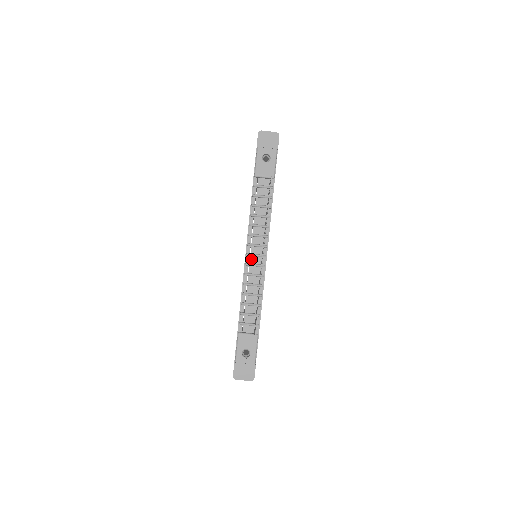
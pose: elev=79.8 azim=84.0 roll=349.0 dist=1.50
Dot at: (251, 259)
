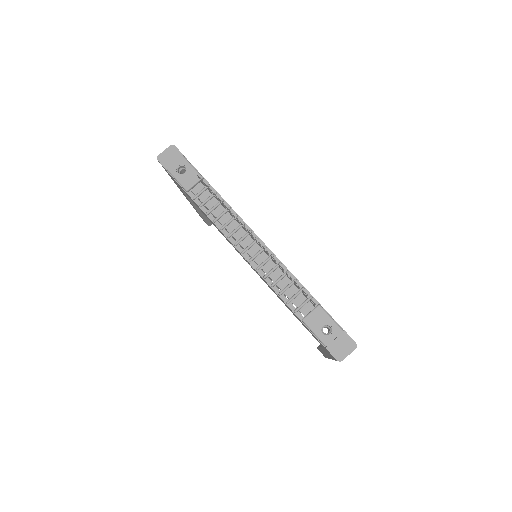
Dot at: (249, 253)
